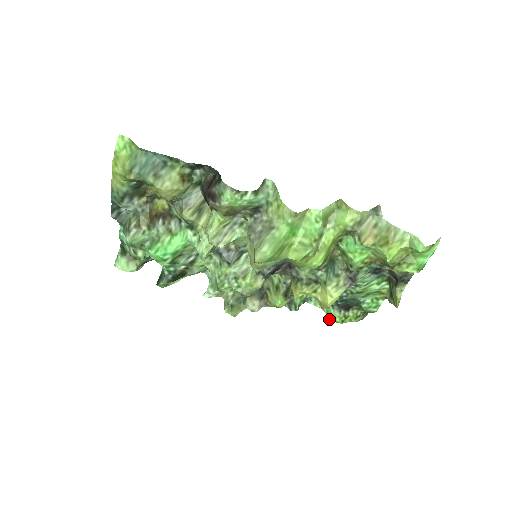
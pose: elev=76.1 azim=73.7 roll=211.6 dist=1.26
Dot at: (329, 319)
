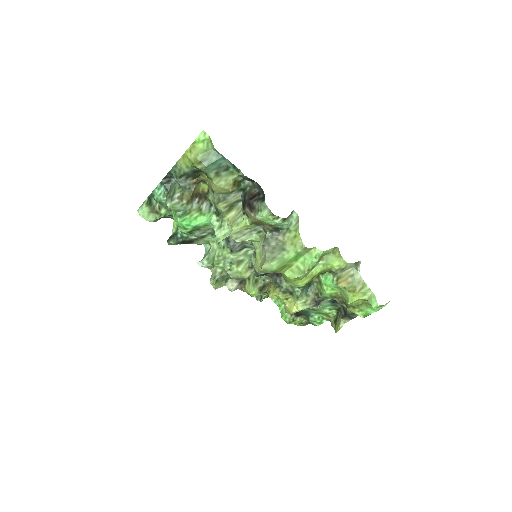
Dot at: (281, 317)
